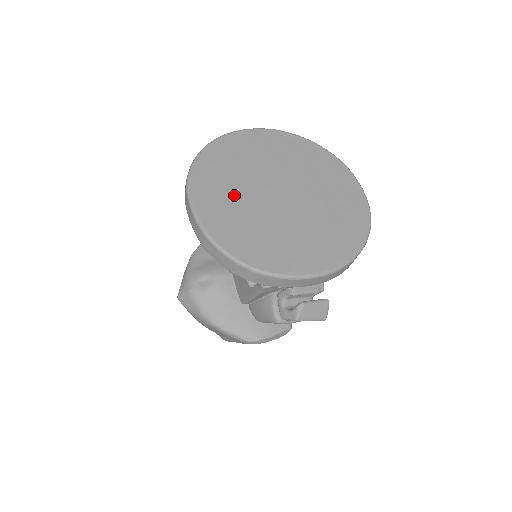
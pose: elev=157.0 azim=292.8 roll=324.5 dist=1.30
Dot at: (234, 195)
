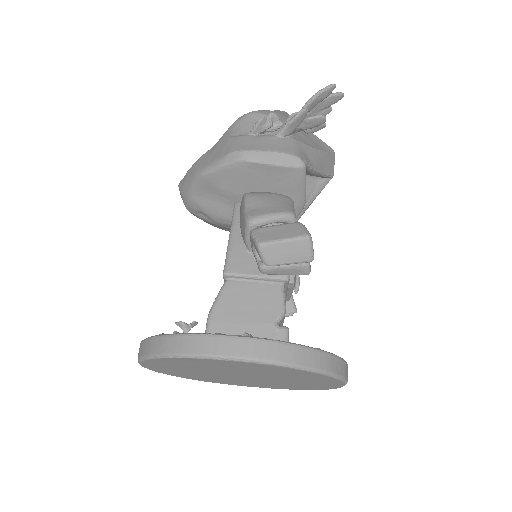
Dot at: (188, 371)
